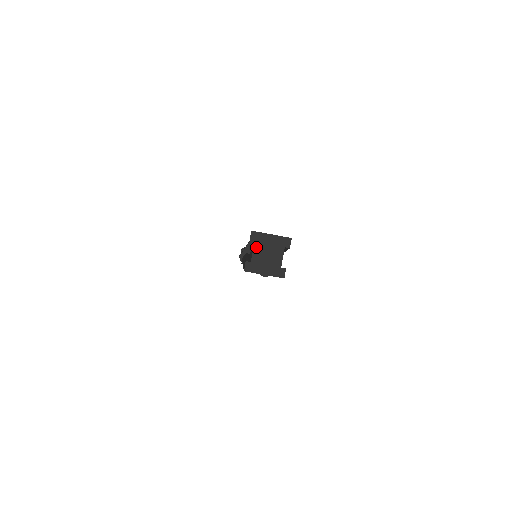
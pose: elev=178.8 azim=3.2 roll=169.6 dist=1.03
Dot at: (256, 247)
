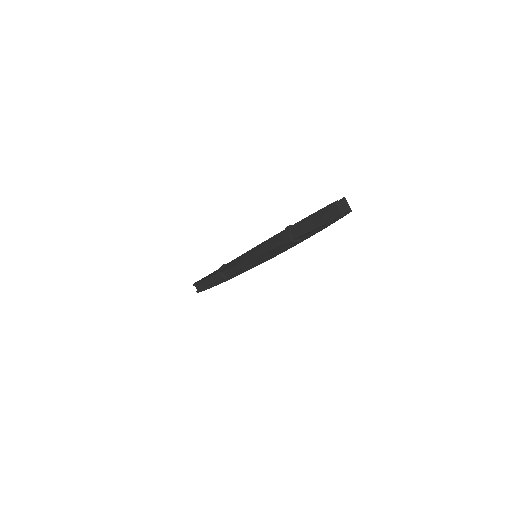
Dot at: (343, 201)
